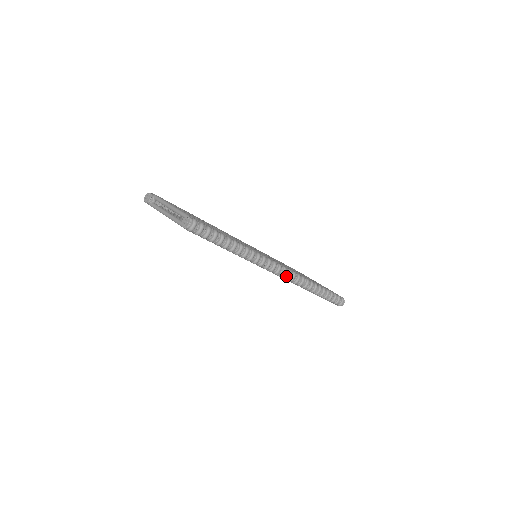
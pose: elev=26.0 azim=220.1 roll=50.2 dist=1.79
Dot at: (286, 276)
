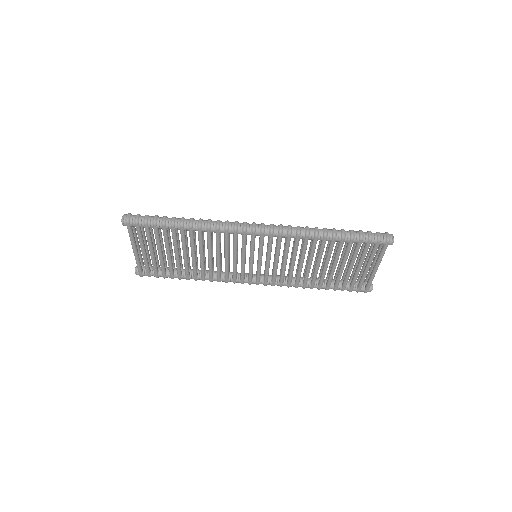
Dot at: (269, 229)
